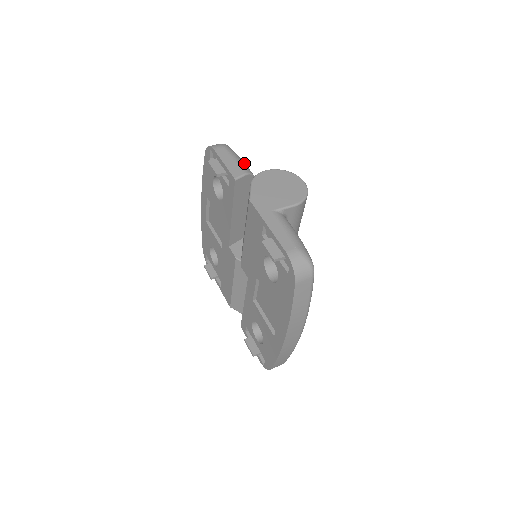
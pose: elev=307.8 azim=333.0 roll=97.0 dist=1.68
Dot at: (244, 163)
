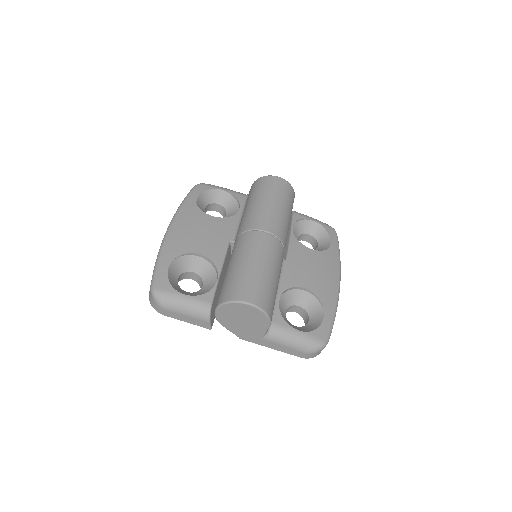
Dot at: (192, 307)
